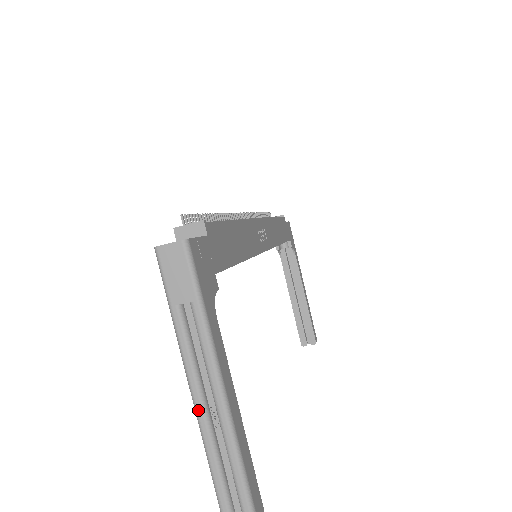
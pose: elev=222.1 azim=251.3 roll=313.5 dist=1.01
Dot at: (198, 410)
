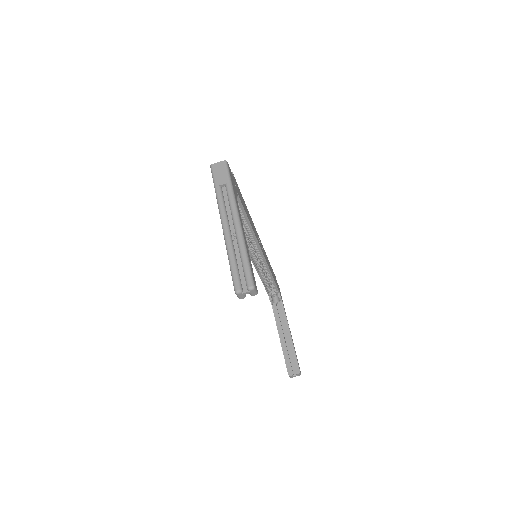
Dot at: (225, 230)
